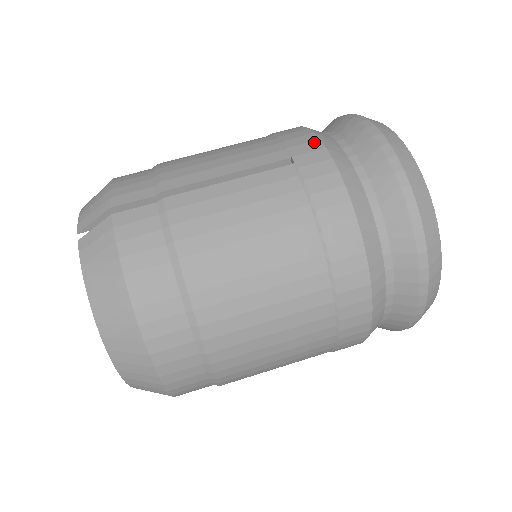
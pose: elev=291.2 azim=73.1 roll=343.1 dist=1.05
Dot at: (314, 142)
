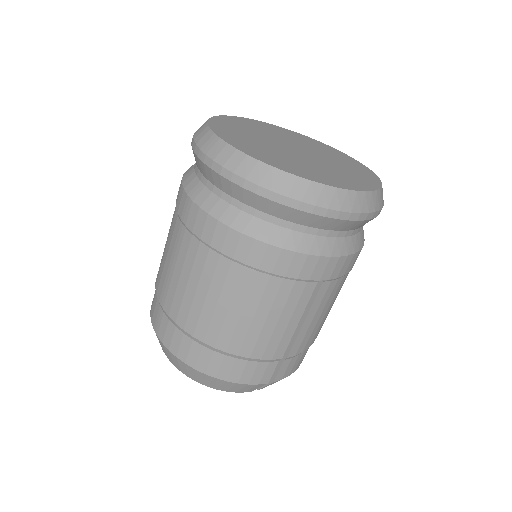
Dot at: (319, 262)
